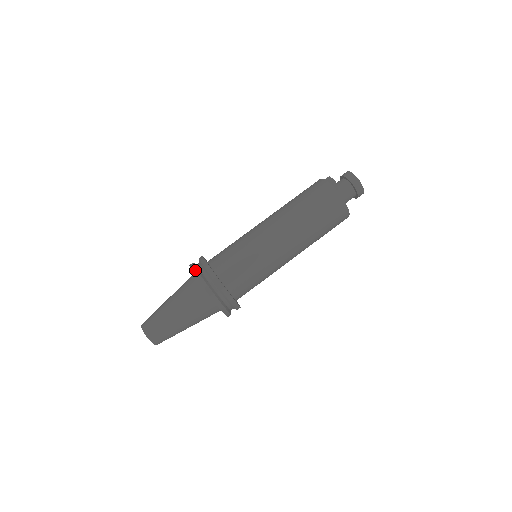
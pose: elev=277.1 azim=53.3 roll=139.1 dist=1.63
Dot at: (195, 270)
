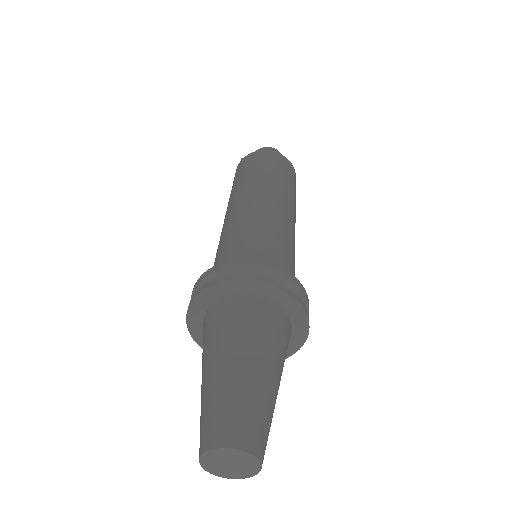
Dot at: occluded
